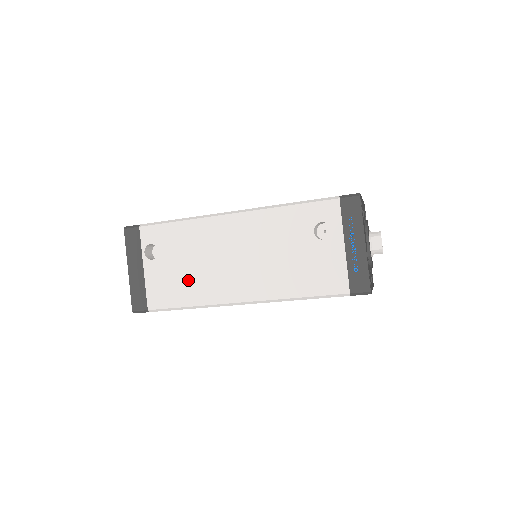
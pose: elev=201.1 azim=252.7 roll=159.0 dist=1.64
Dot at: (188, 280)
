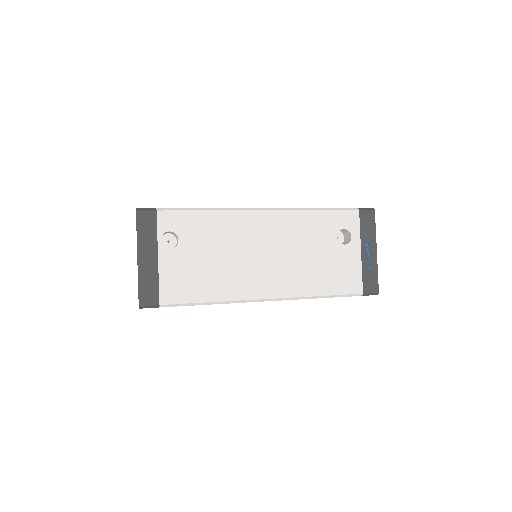
Dot at: (211, 274)
